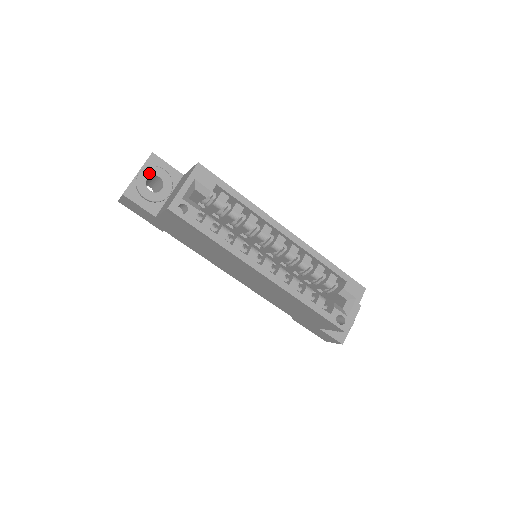
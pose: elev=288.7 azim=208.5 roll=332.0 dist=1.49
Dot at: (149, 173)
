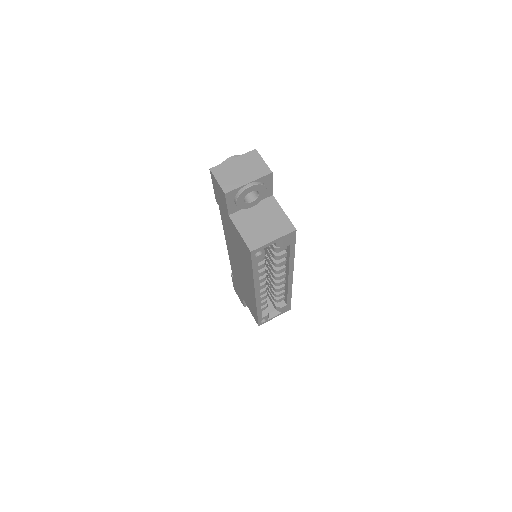
Dot at: (256, 189)
